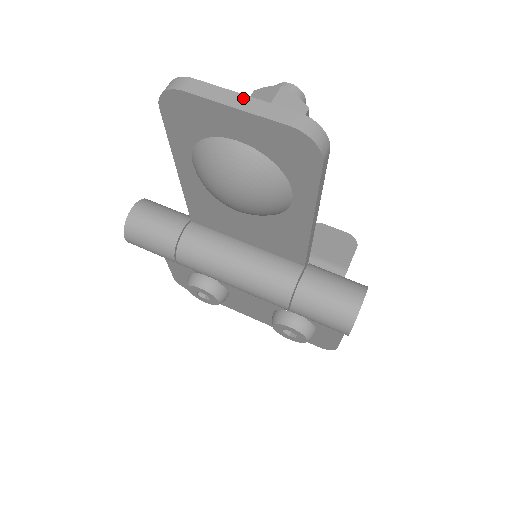
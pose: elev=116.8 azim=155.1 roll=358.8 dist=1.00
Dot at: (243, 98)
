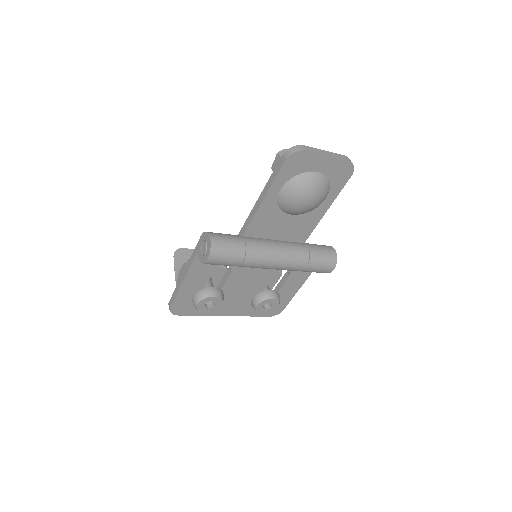
Dot at: (326, 152)
